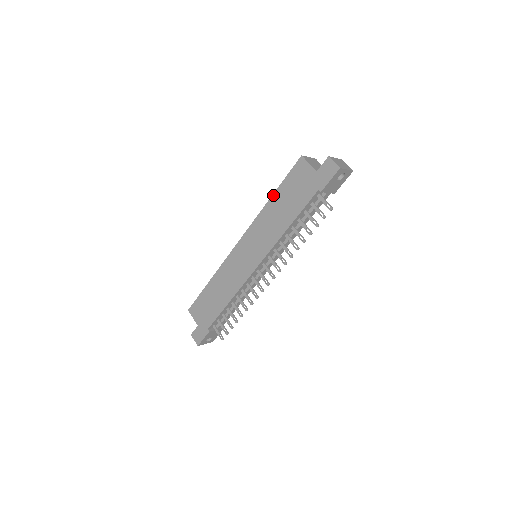
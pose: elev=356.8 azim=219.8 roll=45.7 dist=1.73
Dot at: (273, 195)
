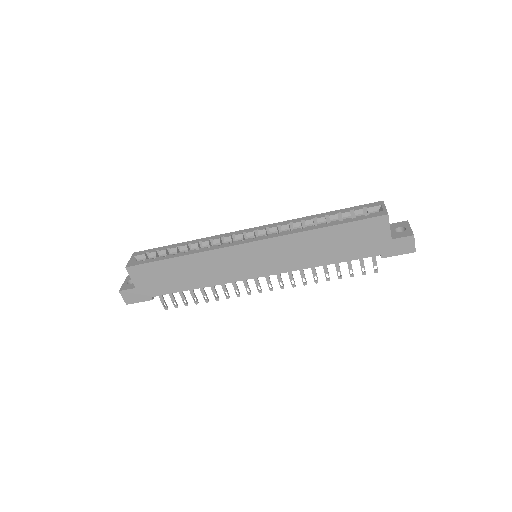
Dot at: (327, 228)
